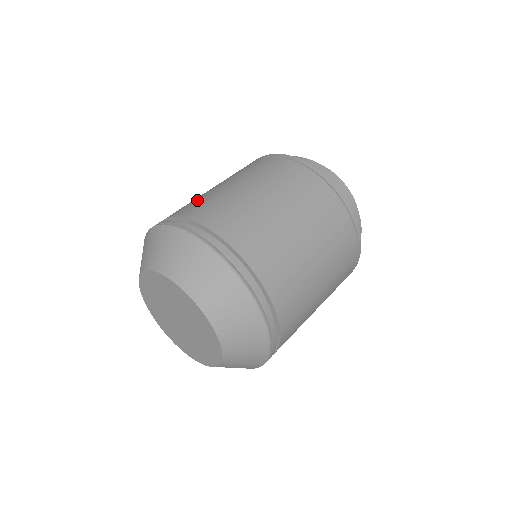
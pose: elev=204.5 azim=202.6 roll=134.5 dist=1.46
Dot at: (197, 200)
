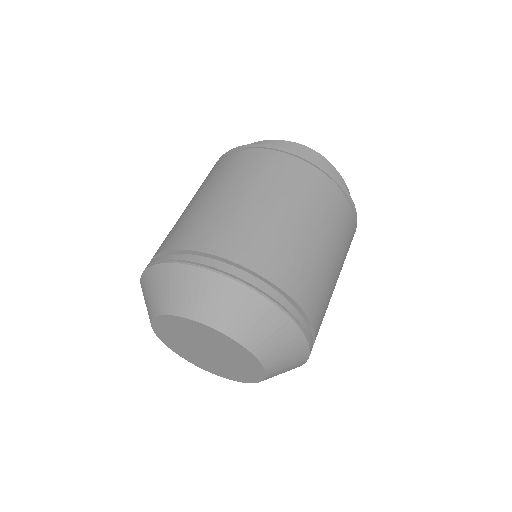
Dot at: (218, 223)
